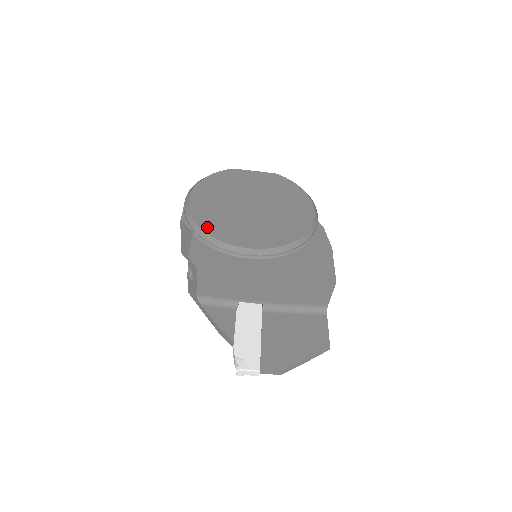
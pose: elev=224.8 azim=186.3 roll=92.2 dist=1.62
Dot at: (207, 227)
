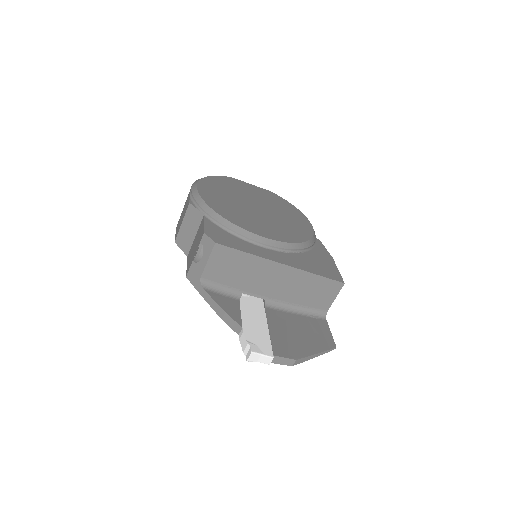
Dot at: (220, 212)
